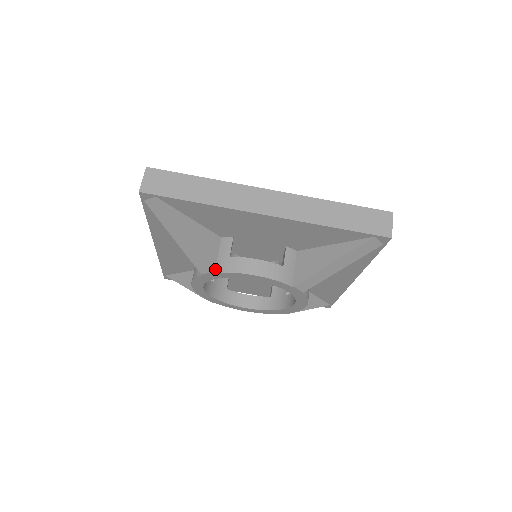
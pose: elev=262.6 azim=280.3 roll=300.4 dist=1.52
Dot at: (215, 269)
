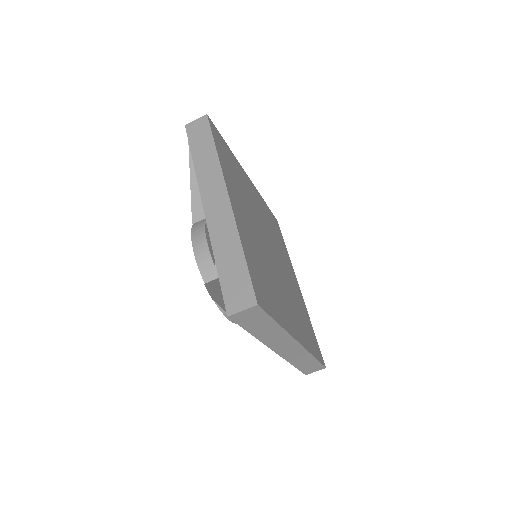
Dot at: occluded
